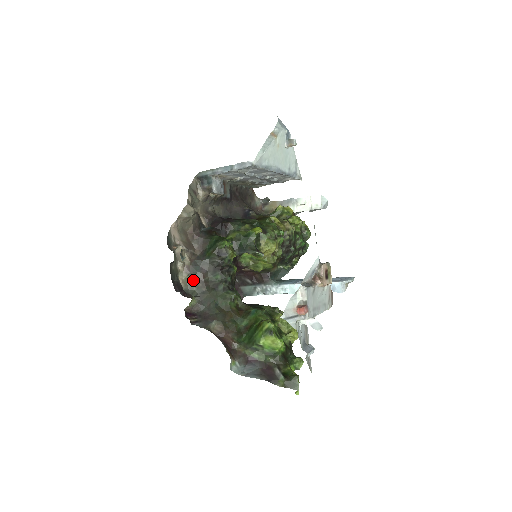
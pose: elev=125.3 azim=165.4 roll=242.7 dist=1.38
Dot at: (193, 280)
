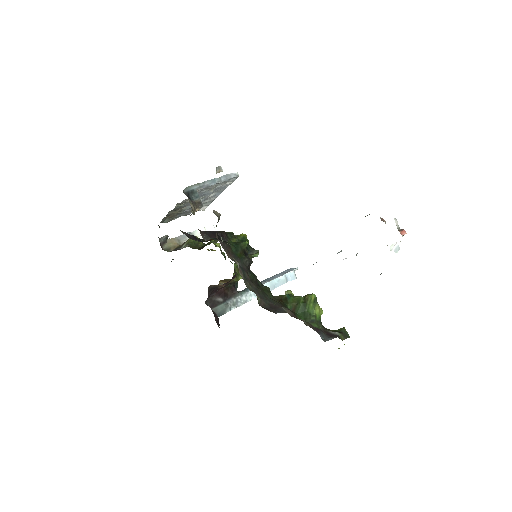
Dot at: (245, 279)
